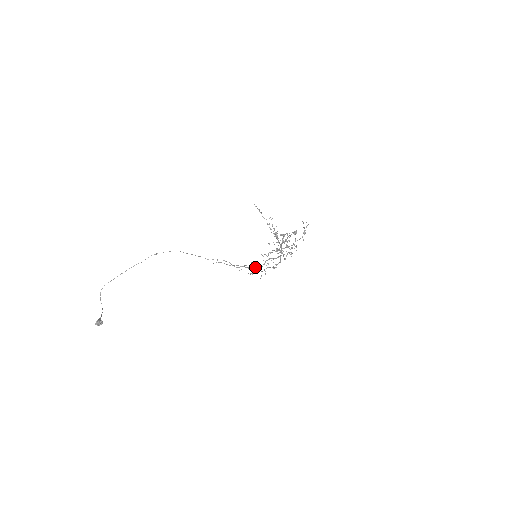
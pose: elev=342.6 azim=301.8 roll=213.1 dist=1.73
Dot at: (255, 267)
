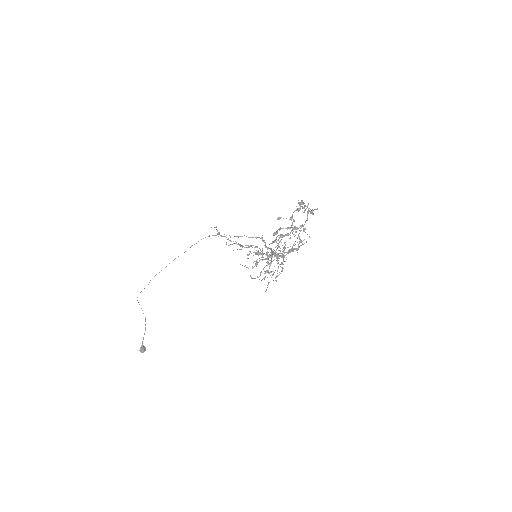
Dot at: occluded
